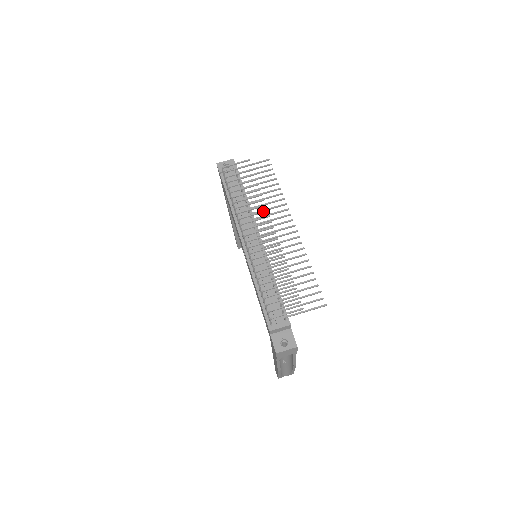
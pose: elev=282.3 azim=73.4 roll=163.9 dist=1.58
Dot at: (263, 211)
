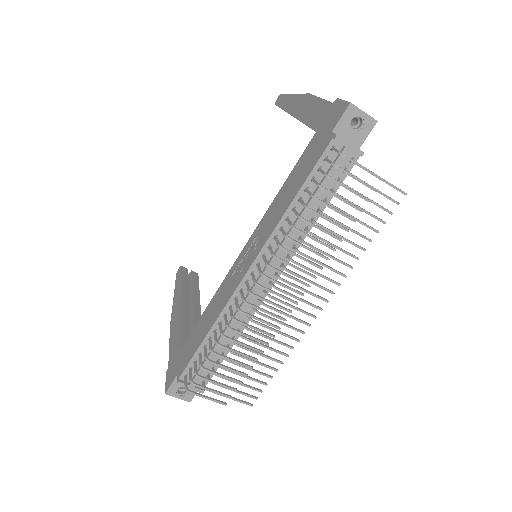
Dot at: (310, 274)
